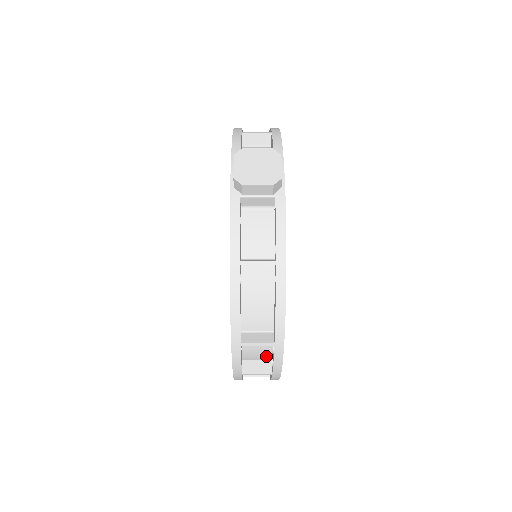
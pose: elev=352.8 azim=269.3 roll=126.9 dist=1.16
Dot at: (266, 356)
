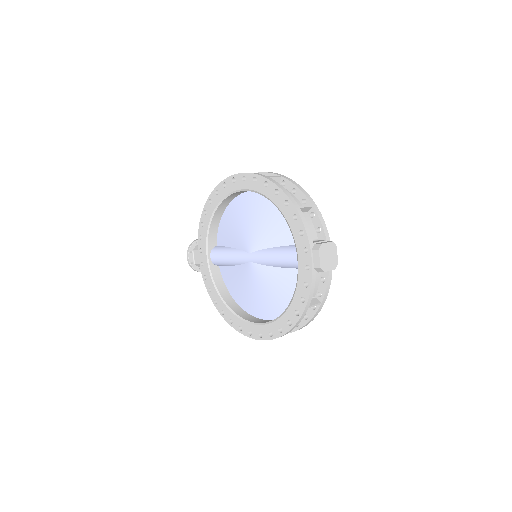
Dot at: occluded
